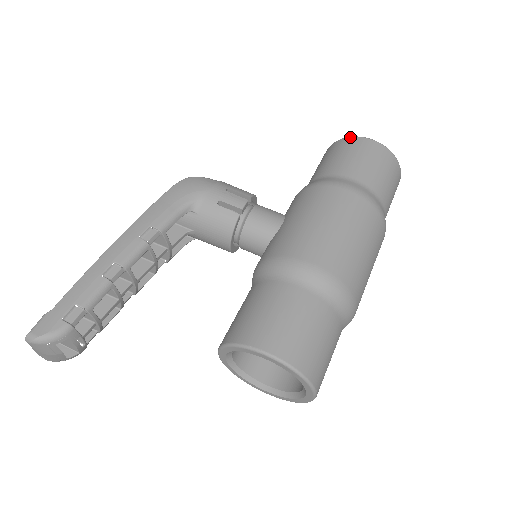
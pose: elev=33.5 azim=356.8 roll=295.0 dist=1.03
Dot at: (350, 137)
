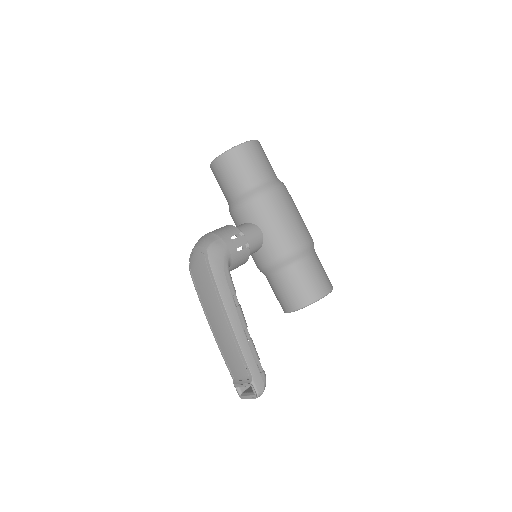
Dot at: (238, 147)
